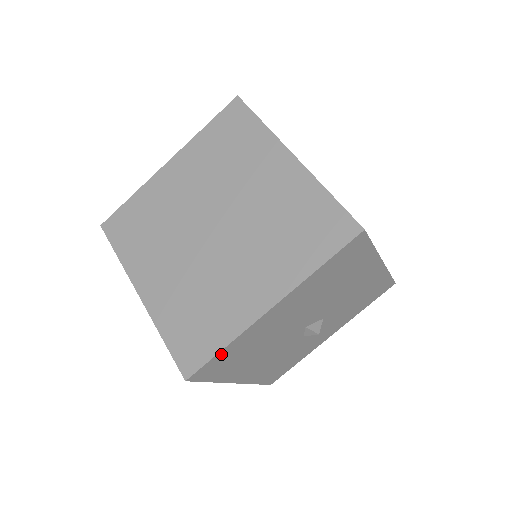
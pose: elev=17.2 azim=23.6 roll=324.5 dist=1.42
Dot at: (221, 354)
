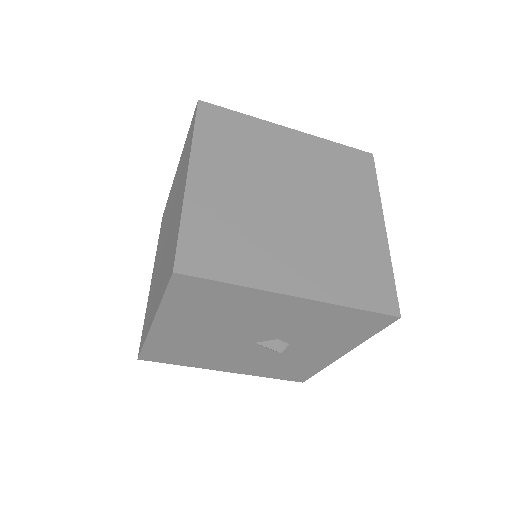
Dot at: (149, 348)
